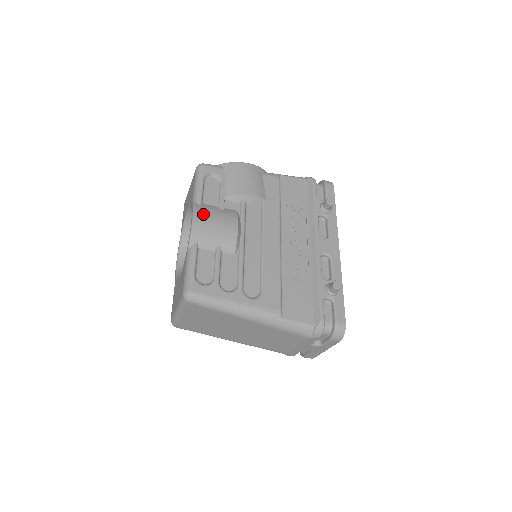
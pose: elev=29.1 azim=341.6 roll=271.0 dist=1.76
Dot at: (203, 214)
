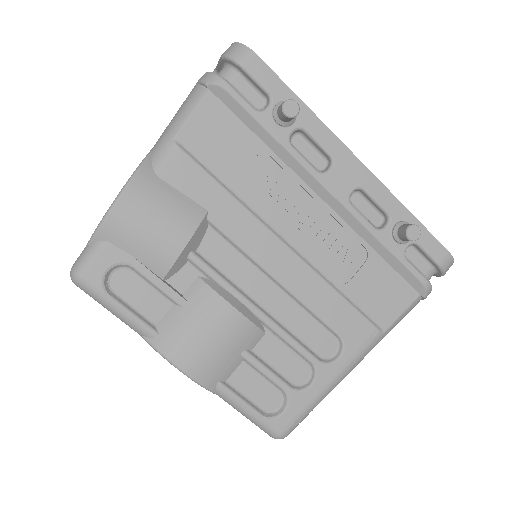
Dot at: (180, 348)
